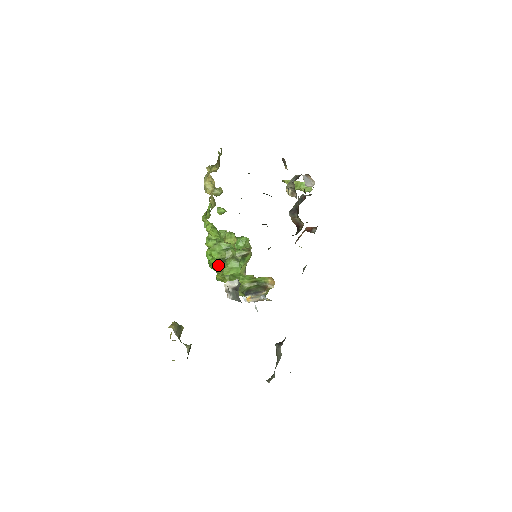
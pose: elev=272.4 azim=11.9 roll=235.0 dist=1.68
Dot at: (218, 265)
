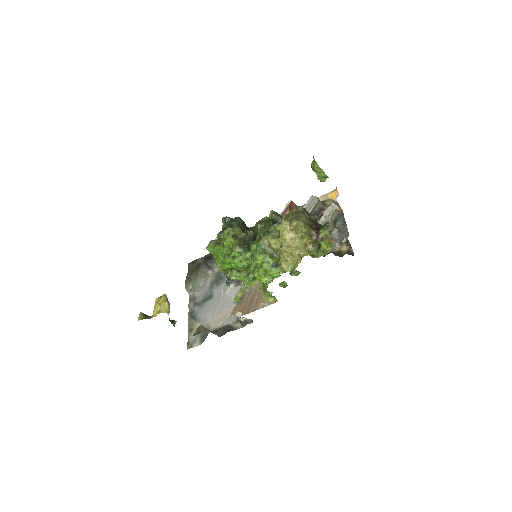
Dot at: occluded
